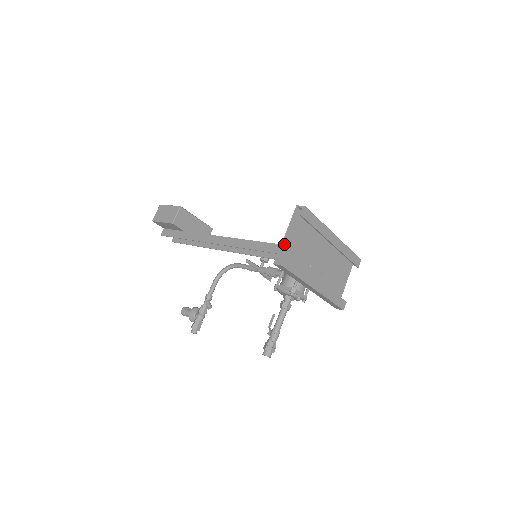
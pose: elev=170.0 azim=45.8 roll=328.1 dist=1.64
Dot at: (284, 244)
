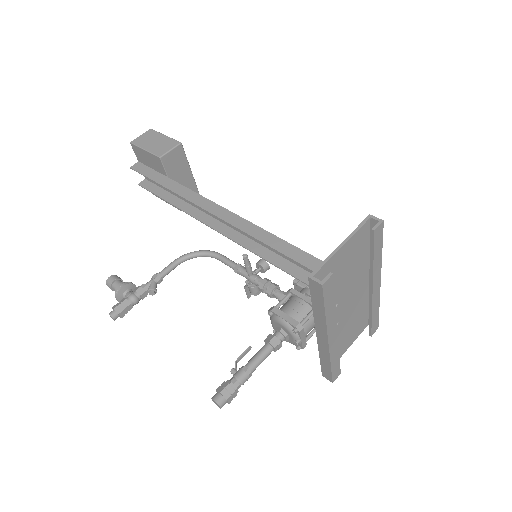
Dot at: (333, 257)
